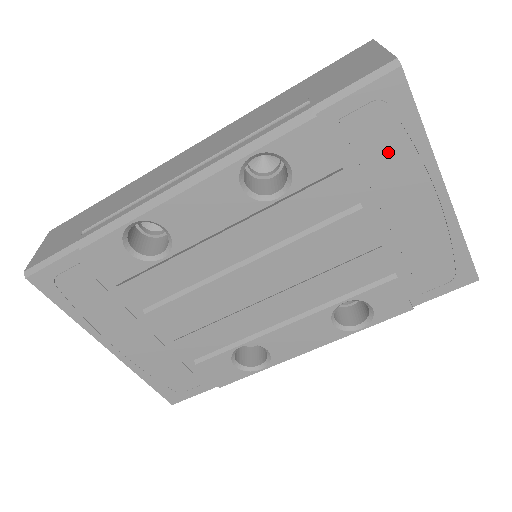
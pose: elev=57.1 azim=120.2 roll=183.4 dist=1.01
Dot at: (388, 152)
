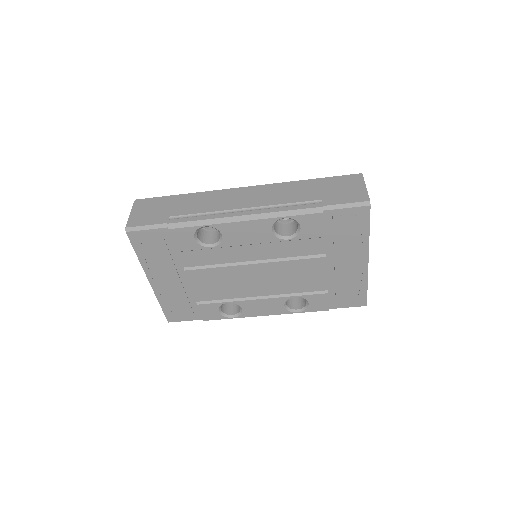
Dot at: (349, 237)
